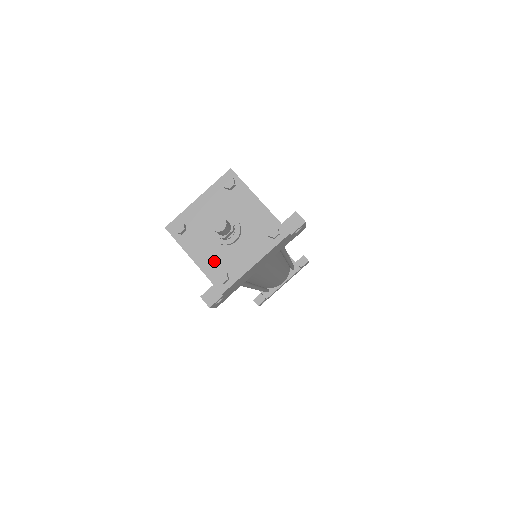
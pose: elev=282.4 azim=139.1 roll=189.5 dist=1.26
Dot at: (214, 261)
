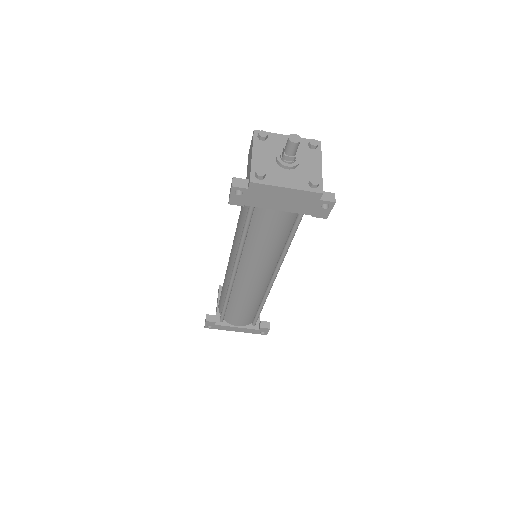
Dot at: (264, 165)
